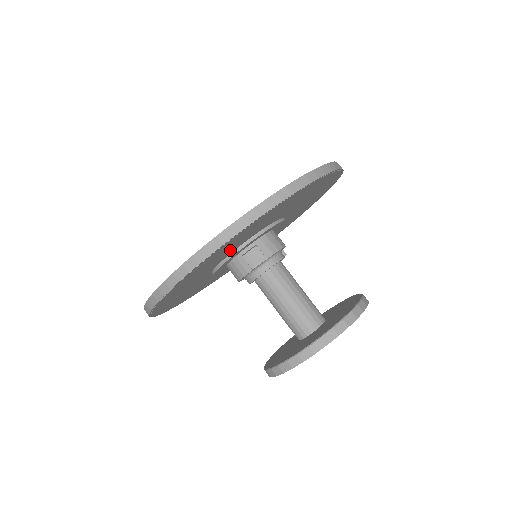
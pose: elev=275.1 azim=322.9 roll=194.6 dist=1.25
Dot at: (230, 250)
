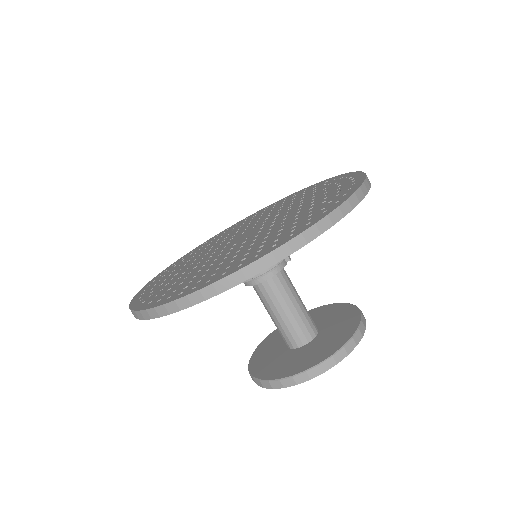
Dot at: occluded
